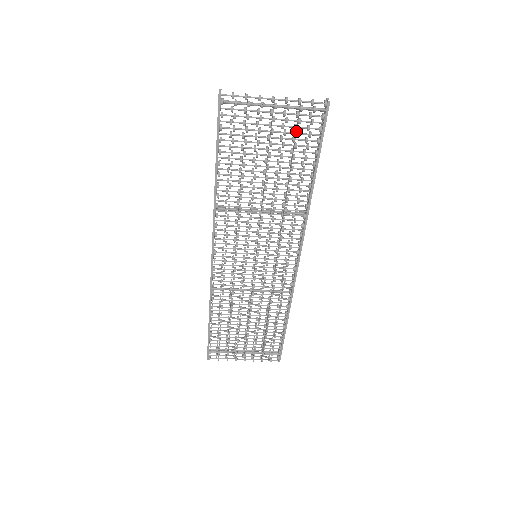
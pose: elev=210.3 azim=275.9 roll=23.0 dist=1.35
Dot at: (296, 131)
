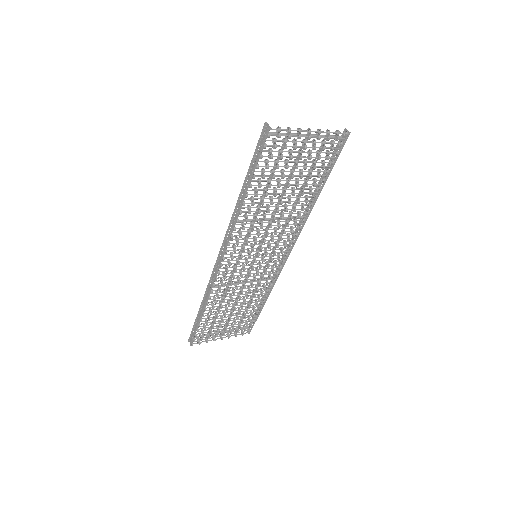
Dot at: (319, 156)
